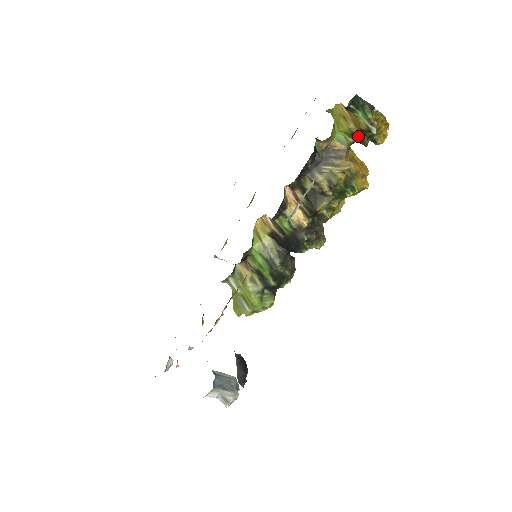
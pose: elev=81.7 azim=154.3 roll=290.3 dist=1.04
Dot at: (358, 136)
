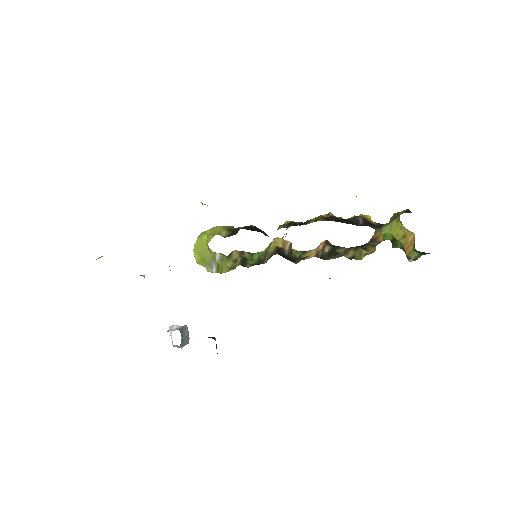
Dot at: (396, 243)
